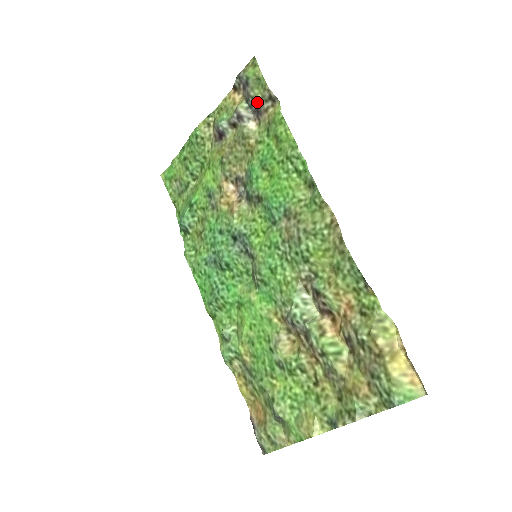
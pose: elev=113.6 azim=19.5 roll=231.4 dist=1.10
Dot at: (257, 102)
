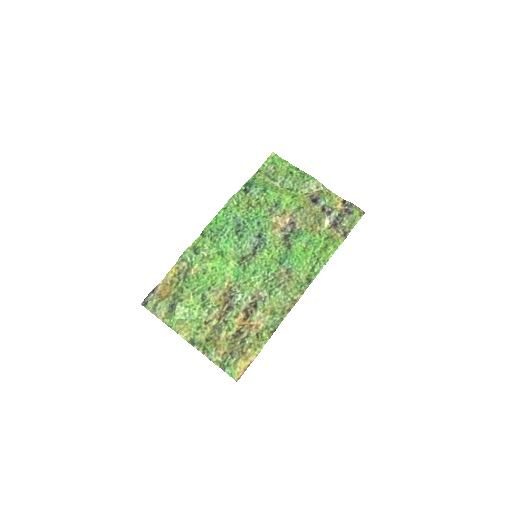
Dot at: (341, 224)
